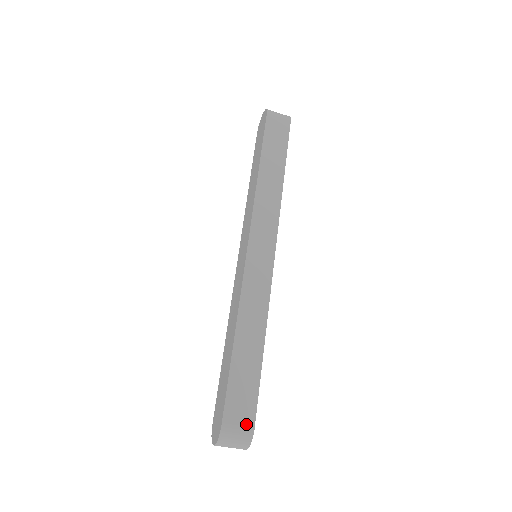
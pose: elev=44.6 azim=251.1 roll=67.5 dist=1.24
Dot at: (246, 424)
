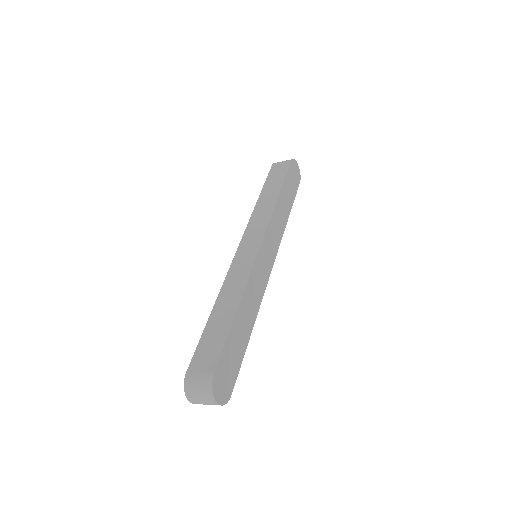
Dot at: (207, 370)
